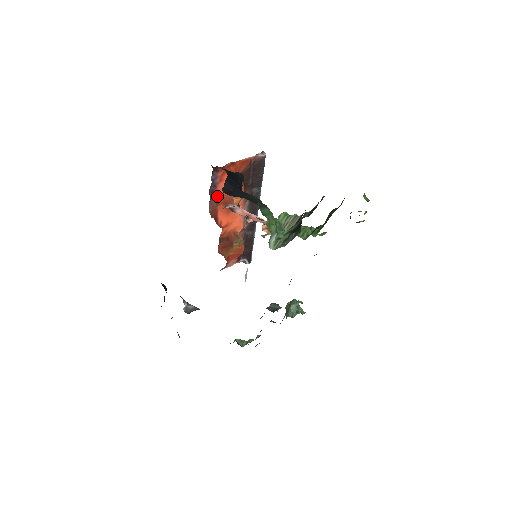
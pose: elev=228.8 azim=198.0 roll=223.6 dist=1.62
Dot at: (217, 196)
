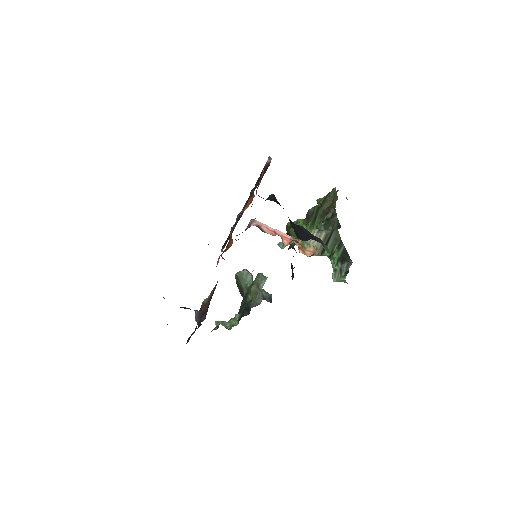
Dot at: occluded
